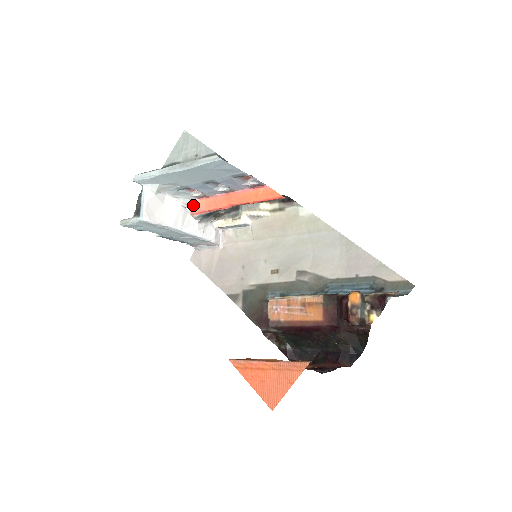
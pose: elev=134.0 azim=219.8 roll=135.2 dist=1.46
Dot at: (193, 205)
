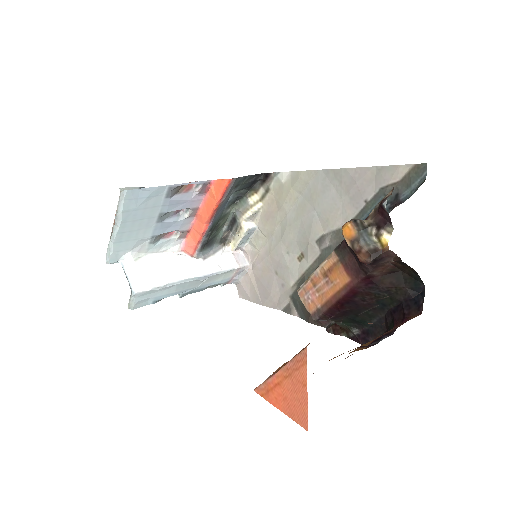
Dot at: (185, 247)
